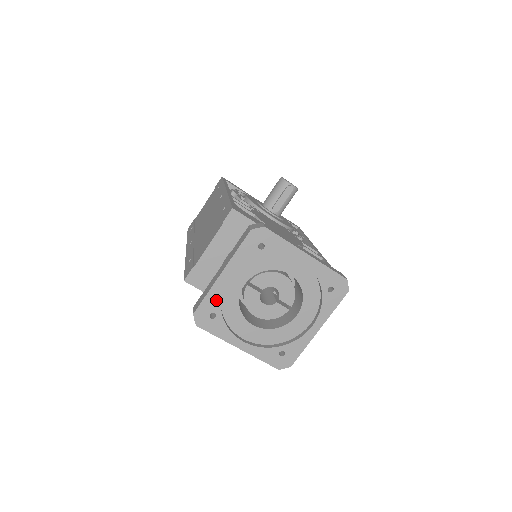
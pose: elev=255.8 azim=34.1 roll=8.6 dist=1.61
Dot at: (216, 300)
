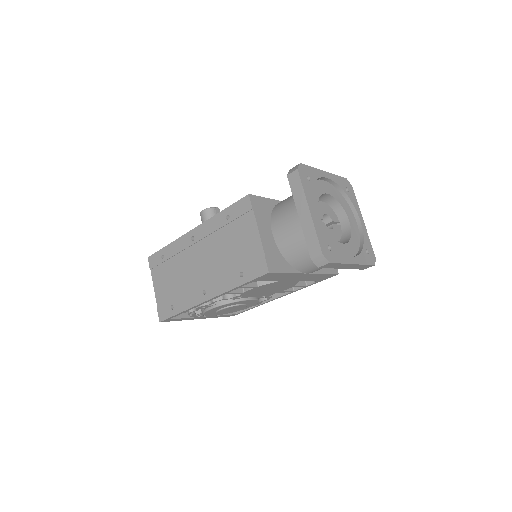
Dot at: (322, 234)
